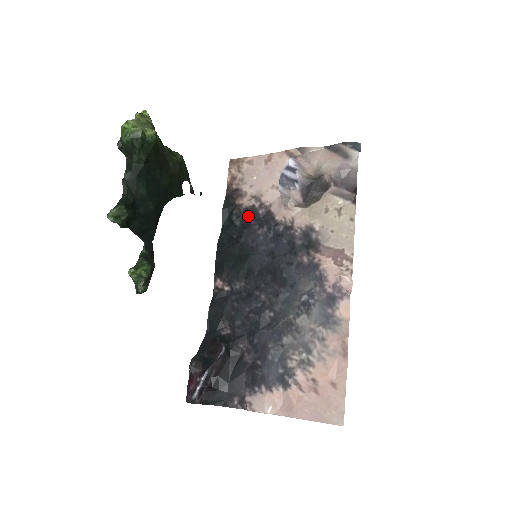
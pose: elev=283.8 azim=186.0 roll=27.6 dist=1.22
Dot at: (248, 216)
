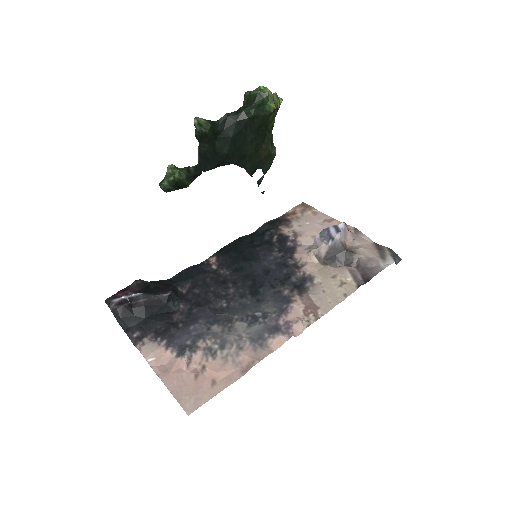
Dot at: (278, 239)
